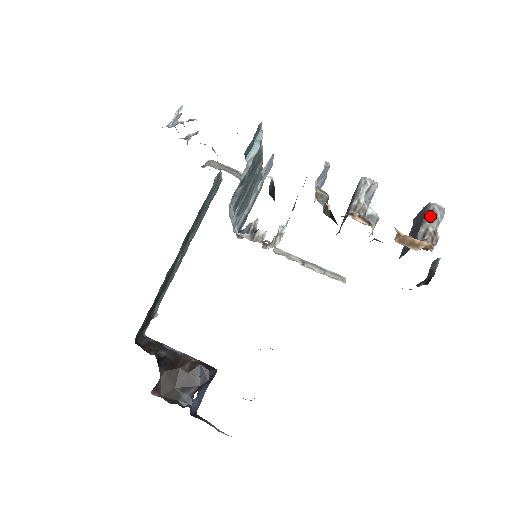
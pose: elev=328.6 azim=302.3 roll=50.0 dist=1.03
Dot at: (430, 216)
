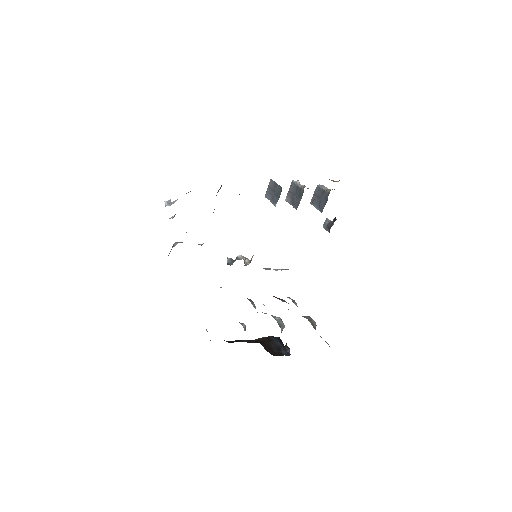
Dot at: (323, 187)
